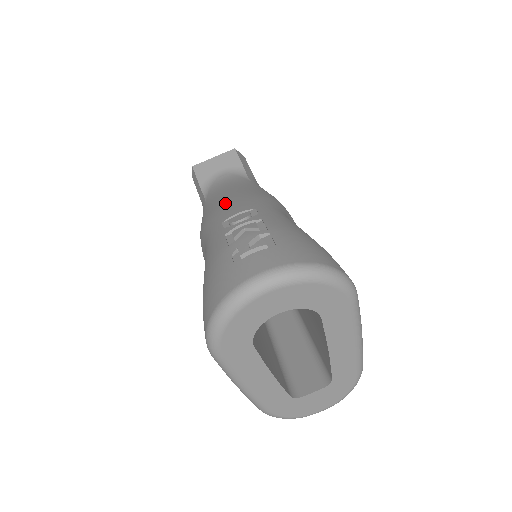
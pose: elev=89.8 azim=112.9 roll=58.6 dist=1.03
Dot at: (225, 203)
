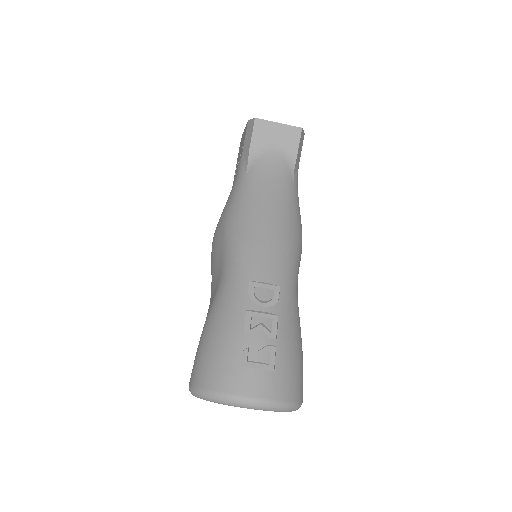
Dot at: (261, 239)
